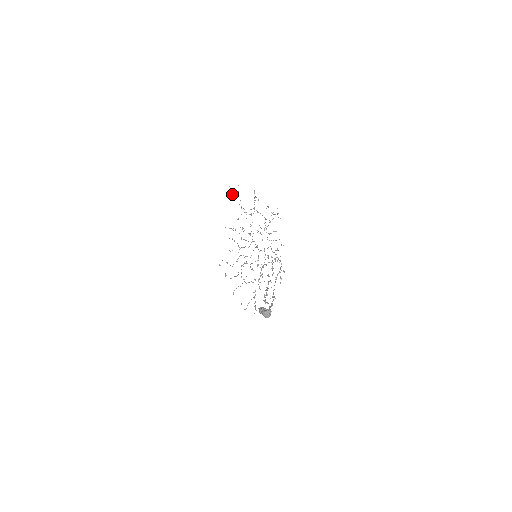
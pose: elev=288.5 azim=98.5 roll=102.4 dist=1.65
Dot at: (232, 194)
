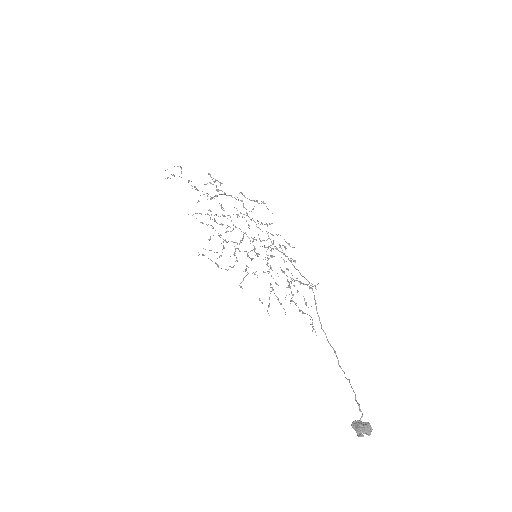
Dot at: occluded
